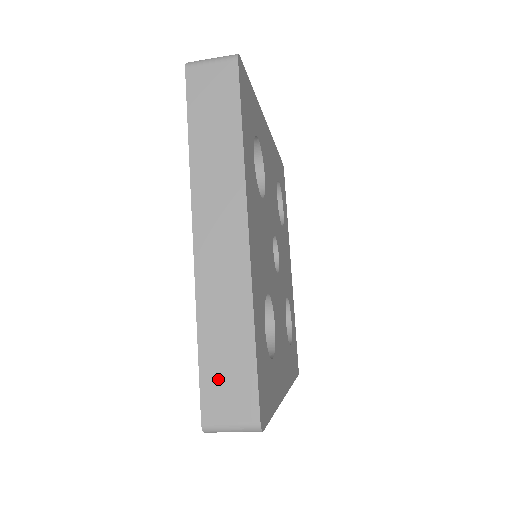
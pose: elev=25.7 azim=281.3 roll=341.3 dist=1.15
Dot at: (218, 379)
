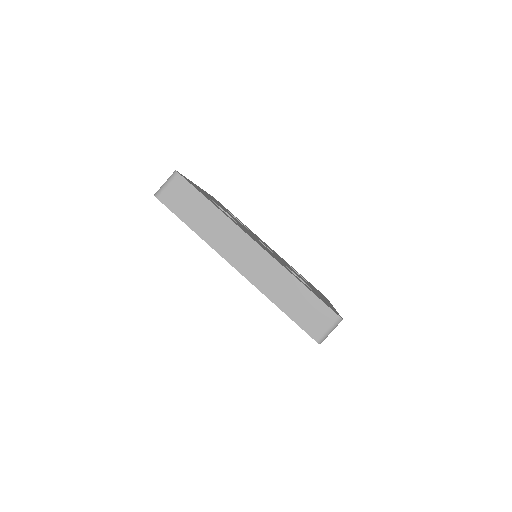
Dot at: occluded
